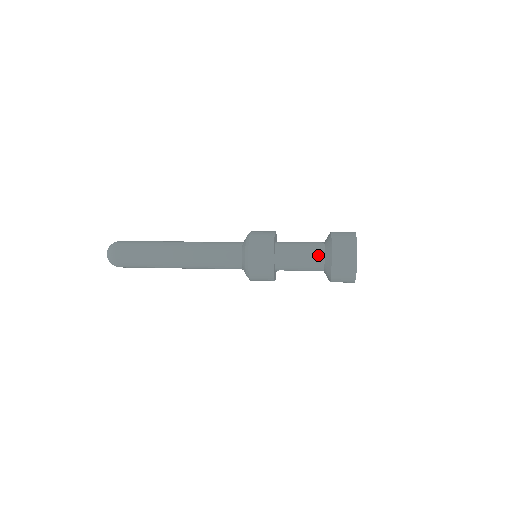
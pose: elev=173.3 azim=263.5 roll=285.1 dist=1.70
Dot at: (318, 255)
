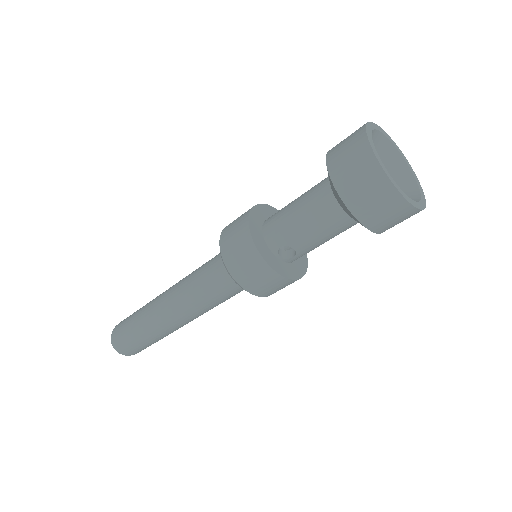
Dot at: (320, 187)
